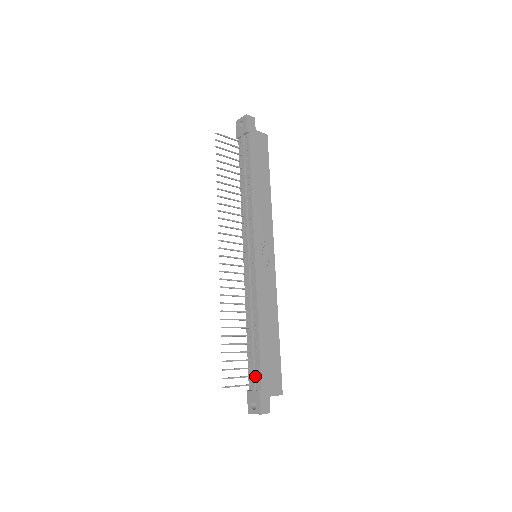
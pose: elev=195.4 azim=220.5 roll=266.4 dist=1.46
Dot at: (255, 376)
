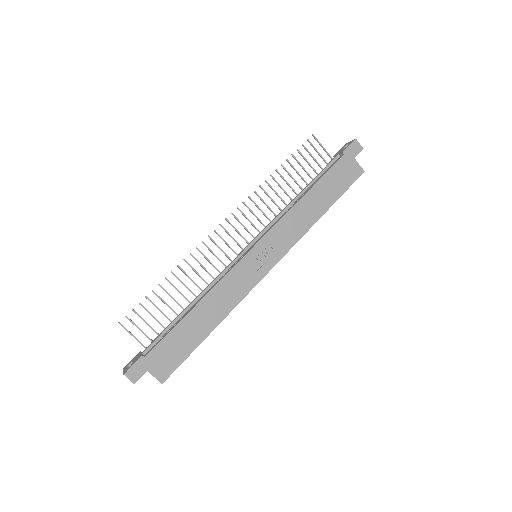
Dot at: (155, 344)
